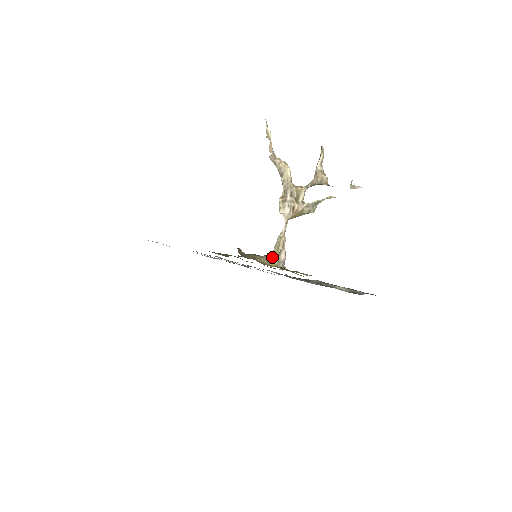
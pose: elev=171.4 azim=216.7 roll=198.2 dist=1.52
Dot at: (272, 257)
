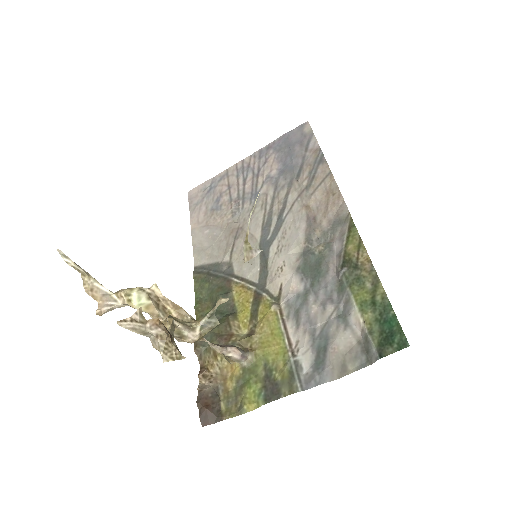
Dot at: (227, 358)
